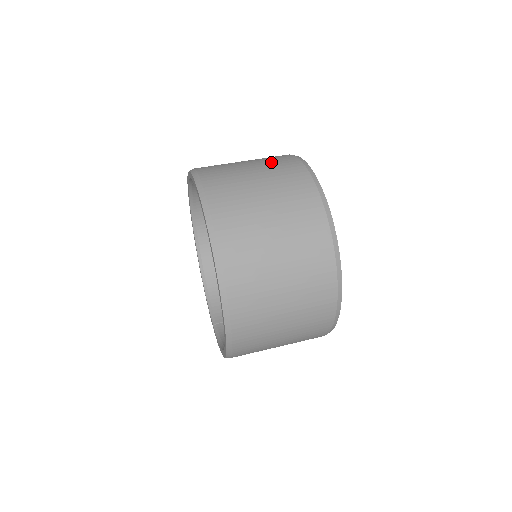
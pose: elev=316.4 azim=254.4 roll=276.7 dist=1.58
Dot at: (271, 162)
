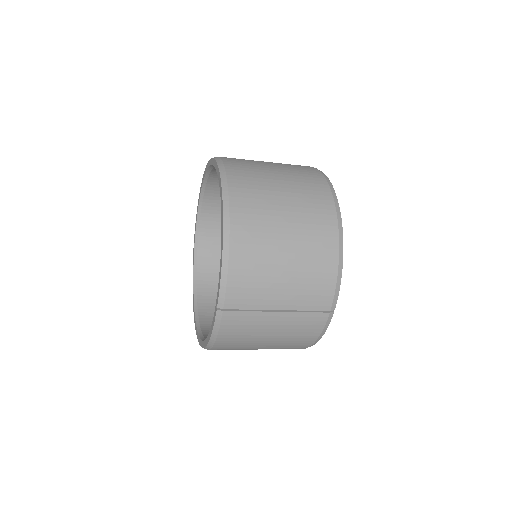
Dot at: occluded
